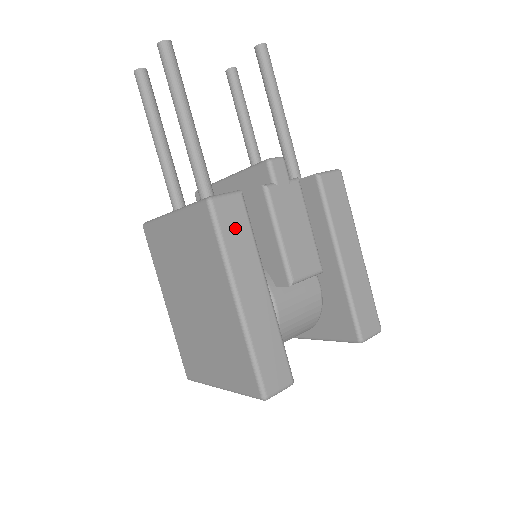
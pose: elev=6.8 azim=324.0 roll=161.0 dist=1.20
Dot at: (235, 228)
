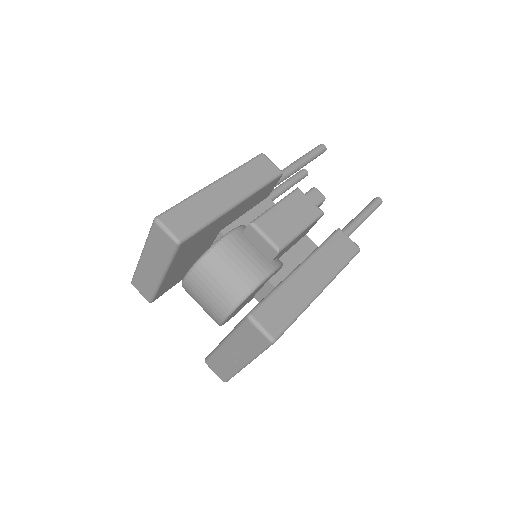
Dot at: (258, 171)
